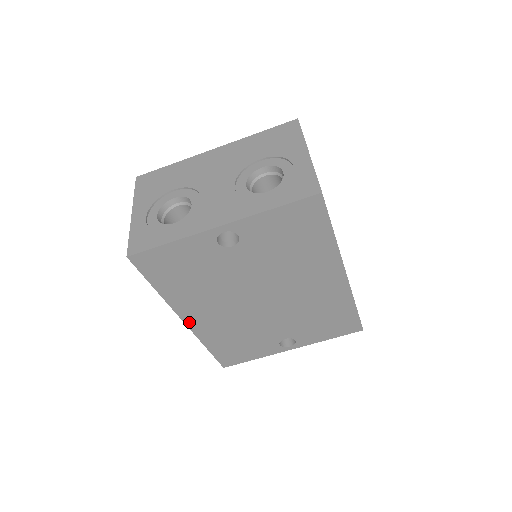
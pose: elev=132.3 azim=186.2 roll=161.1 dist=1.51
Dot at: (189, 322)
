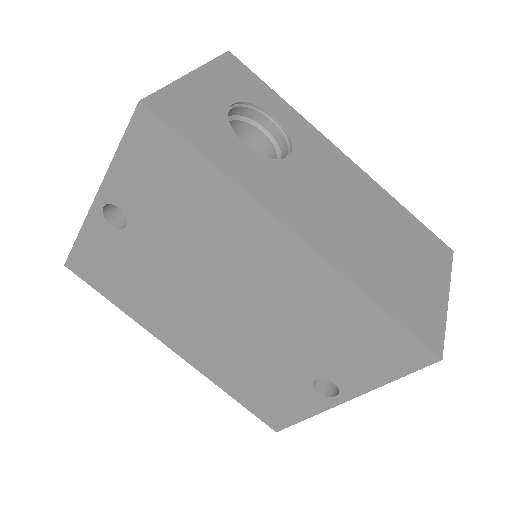
Dot at: (179, 351)
